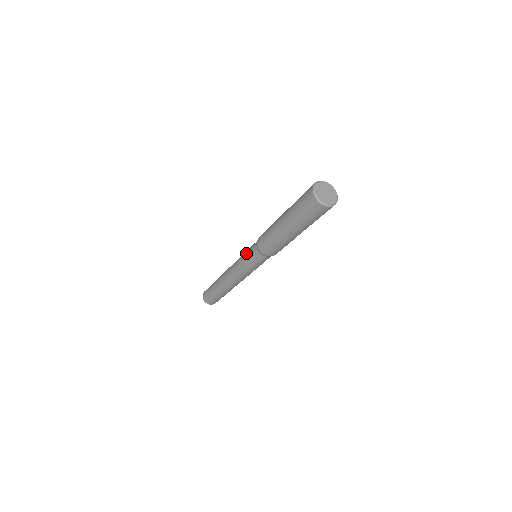
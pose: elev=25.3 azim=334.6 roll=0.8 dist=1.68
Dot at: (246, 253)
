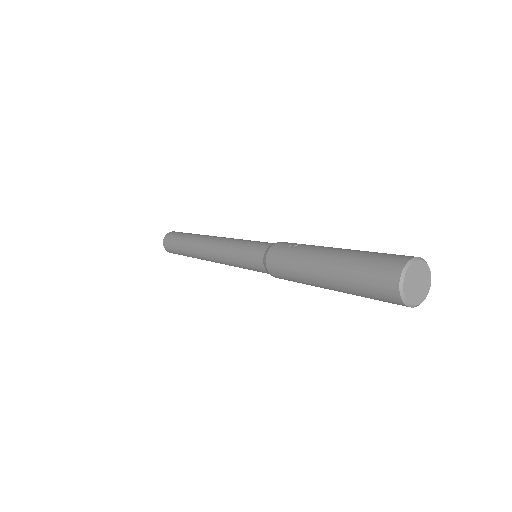
Dot at: (243, 261)
